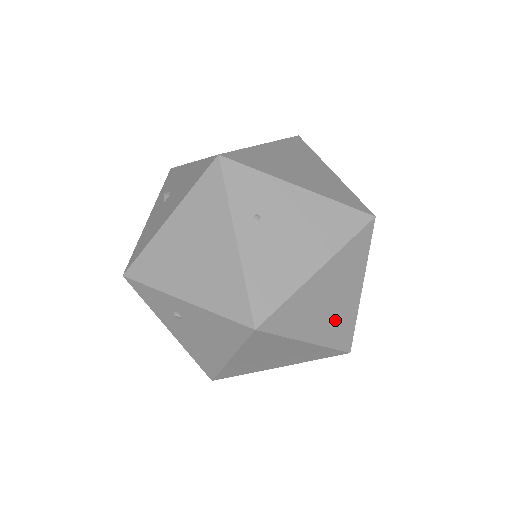
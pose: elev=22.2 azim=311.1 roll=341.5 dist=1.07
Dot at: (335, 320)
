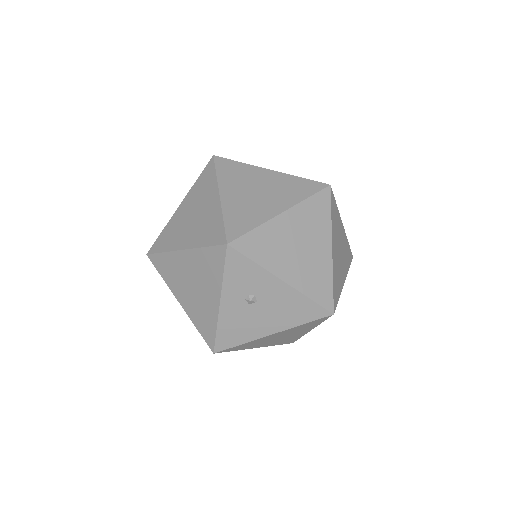
Dot at: occluded
